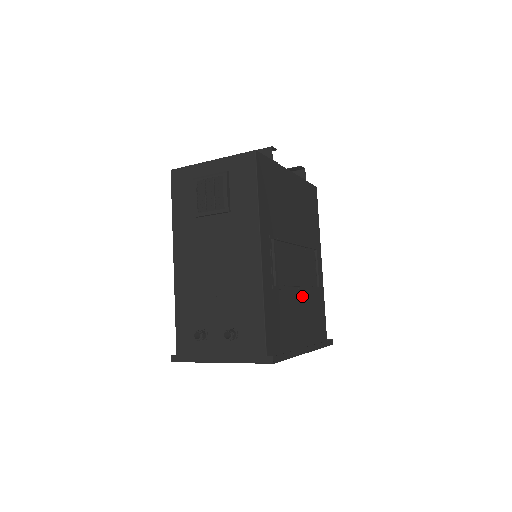
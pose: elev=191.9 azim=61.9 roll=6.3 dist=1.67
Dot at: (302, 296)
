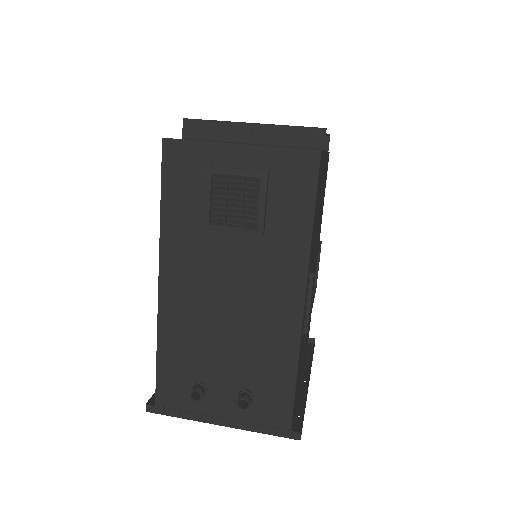
Dot at: occluded
